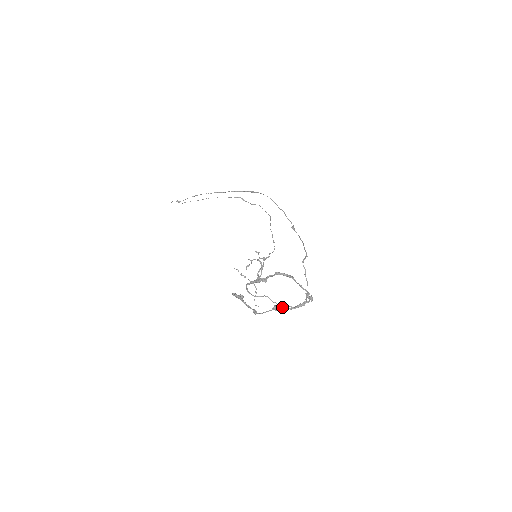
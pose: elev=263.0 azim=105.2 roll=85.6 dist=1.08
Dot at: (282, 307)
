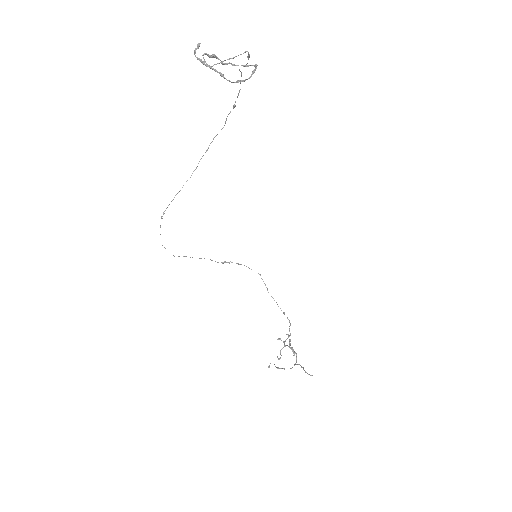
Dot at: (242, 80)
